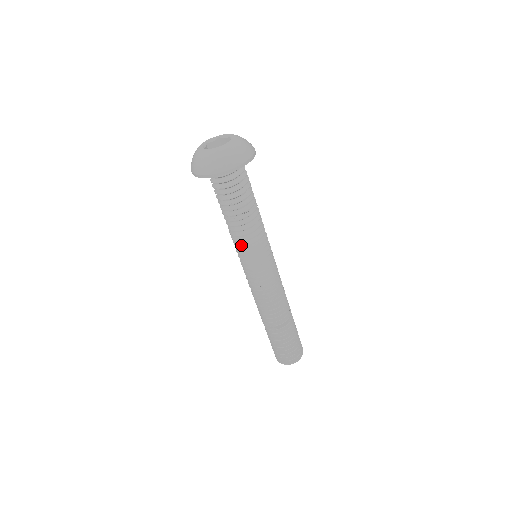
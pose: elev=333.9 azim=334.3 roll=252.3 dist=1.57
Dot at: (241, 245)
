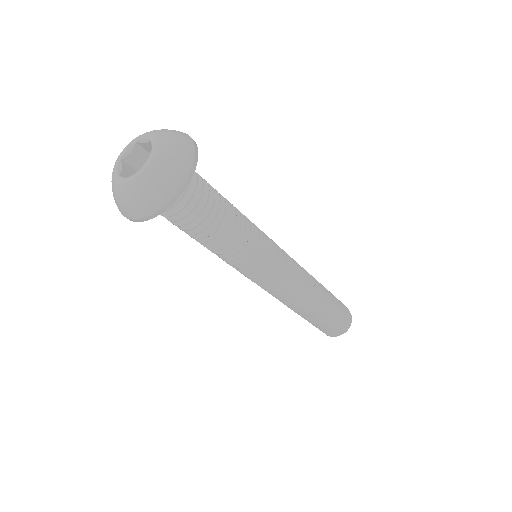
Dot at: occluded
